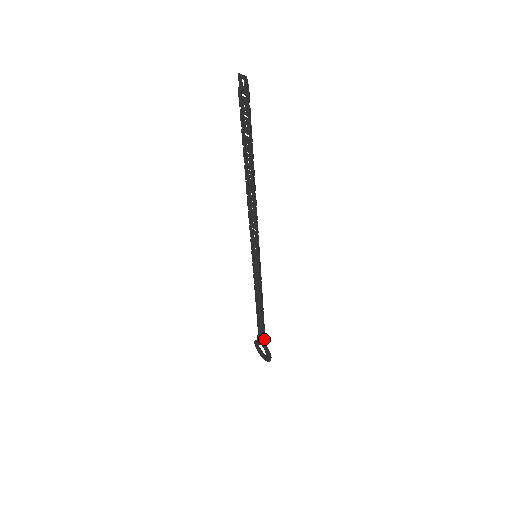
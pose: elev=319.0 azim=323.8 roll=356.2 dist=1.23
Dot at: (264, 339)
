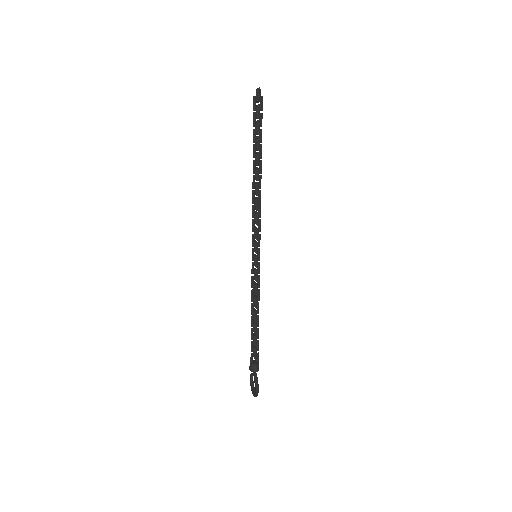
Dot at: (255, 364)
